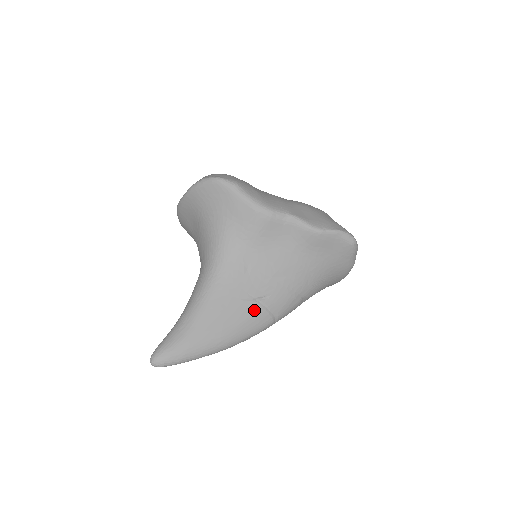
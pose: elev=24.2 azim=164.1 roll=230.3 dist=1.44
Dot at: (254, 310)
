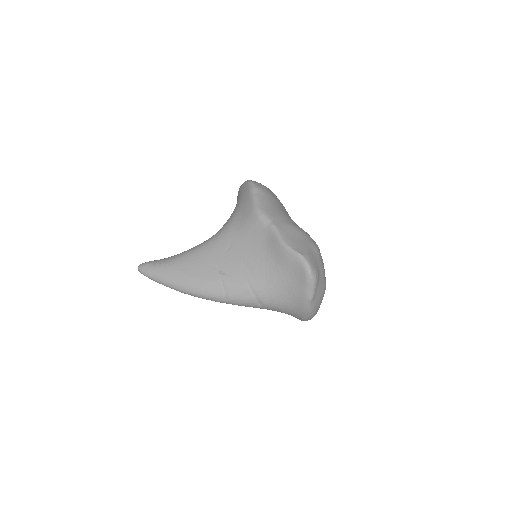
Dot at: (213, 277)
